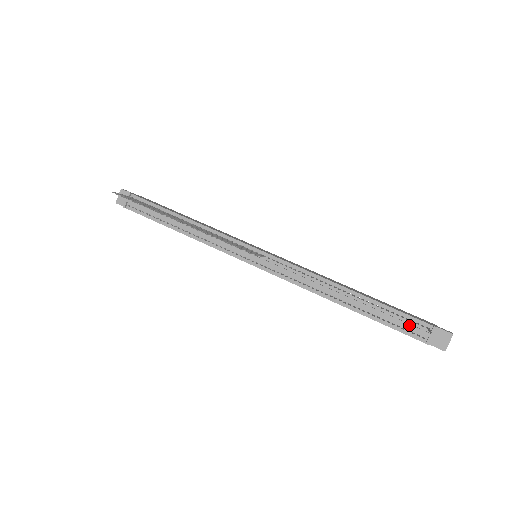
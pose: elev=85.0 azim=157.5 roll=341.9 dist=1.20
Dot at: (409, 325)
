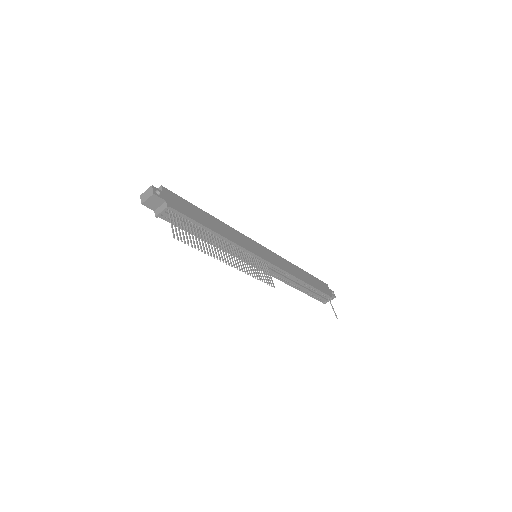
Dot at: (322, 298)
